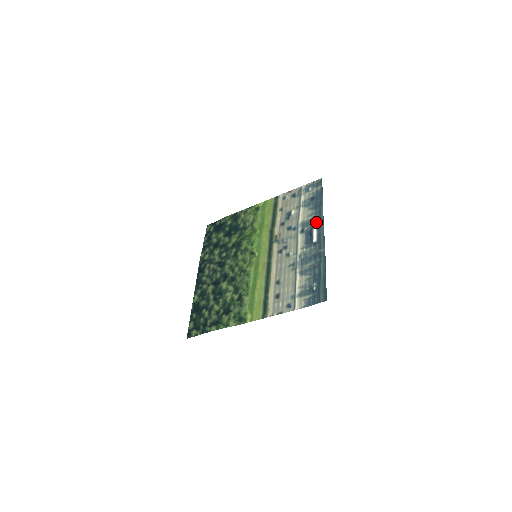
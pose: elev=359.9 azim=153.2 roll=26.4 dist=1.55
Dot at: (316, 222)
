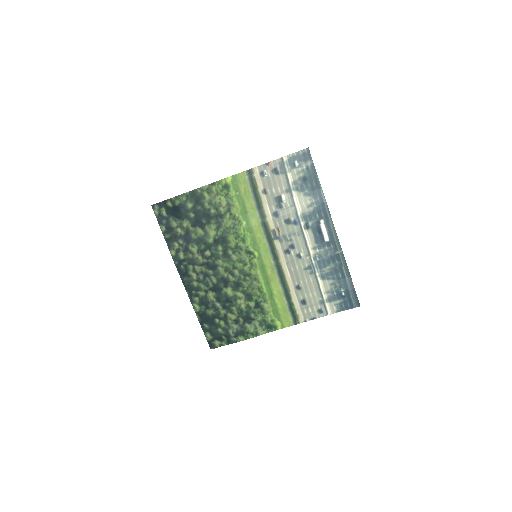
Dot at: (321, 216)
